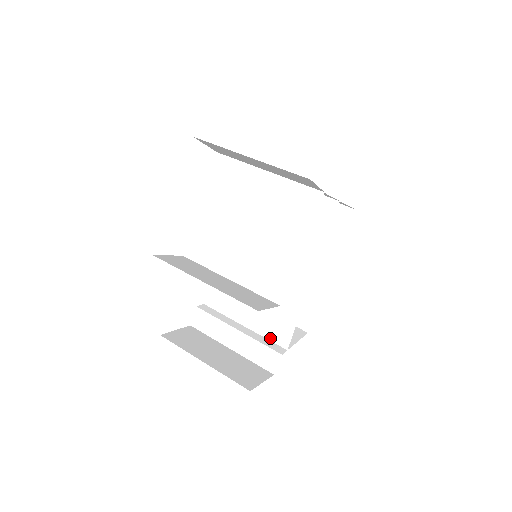
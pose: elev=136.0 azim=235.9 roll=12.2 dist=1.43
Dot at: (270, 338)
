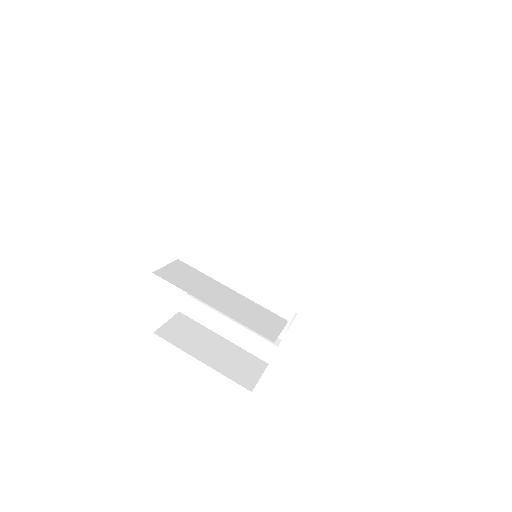
Dot at: occluded
